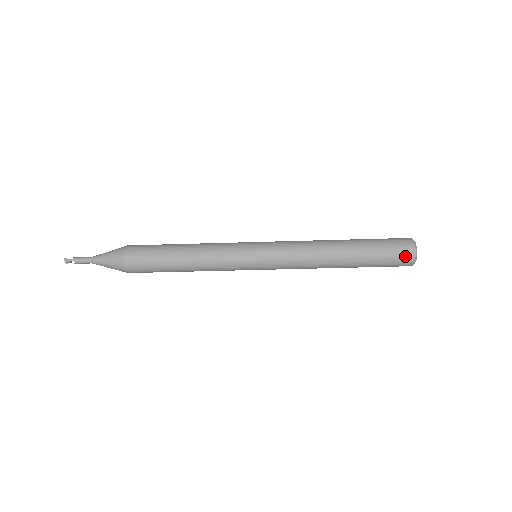
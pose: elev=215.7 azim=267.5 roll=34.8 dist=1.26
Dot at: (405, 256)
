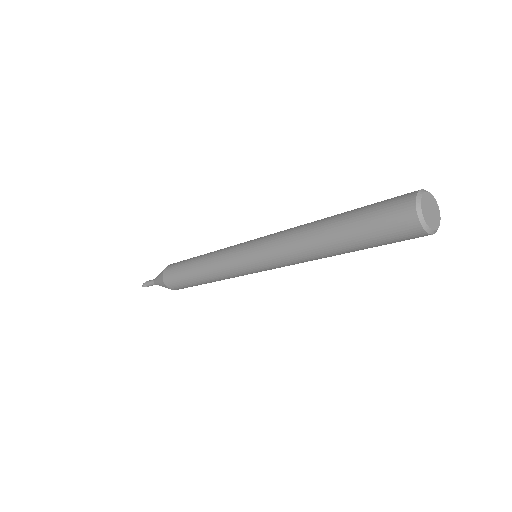
Dot at: occluded
